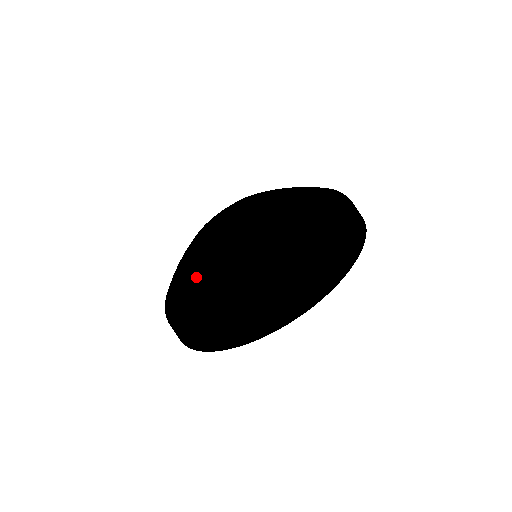
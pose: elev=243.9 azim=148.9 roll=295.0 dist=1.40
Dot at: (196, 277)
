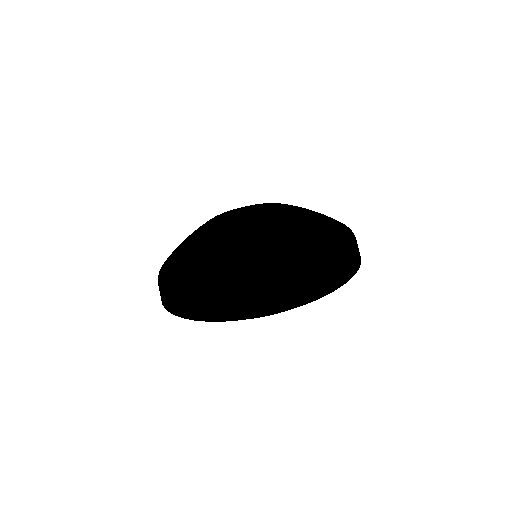
Dot at: (204, 251)
